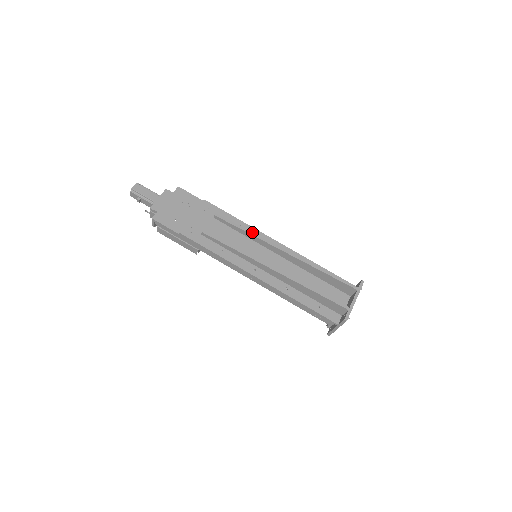
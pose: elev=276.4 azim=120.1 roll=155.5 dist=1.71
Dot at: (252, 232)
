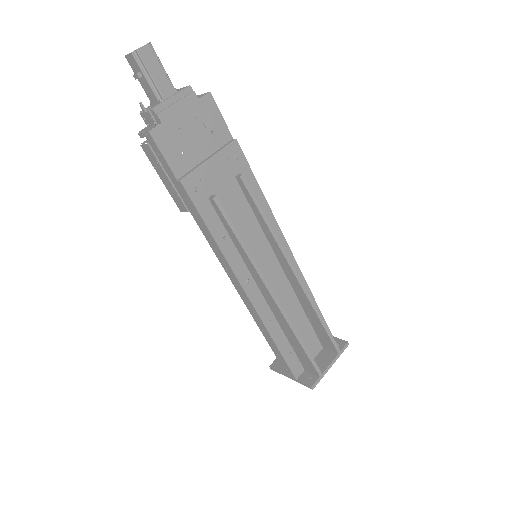
Dot at: occluded
